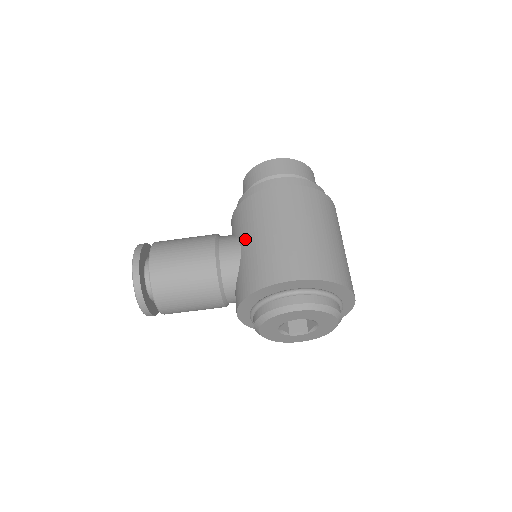
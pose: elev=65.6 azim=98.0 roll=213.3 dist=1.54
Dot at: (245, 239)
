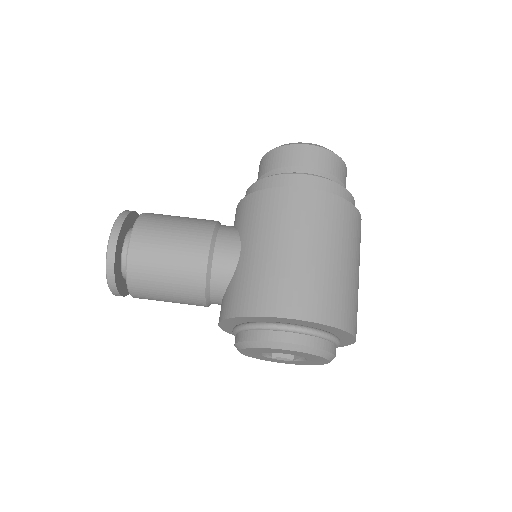
Dot at: (248, 243)
